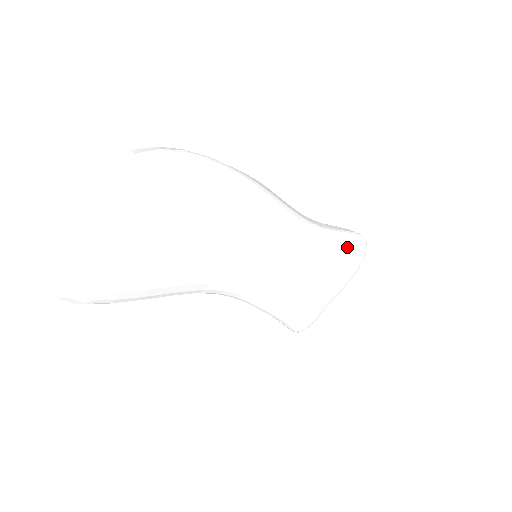
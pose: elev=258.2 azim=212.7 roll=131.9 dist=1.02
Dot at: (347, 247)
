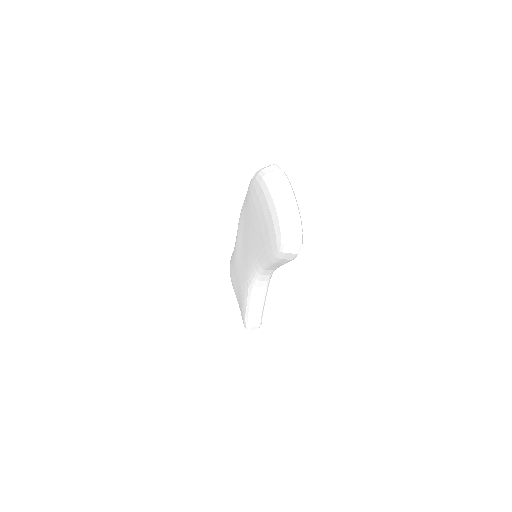
Dot at: occluded
